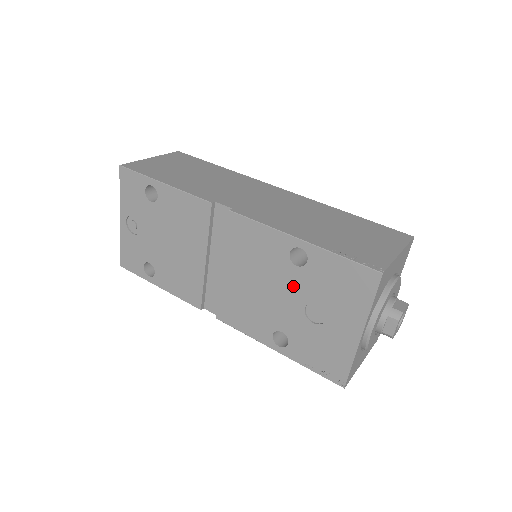
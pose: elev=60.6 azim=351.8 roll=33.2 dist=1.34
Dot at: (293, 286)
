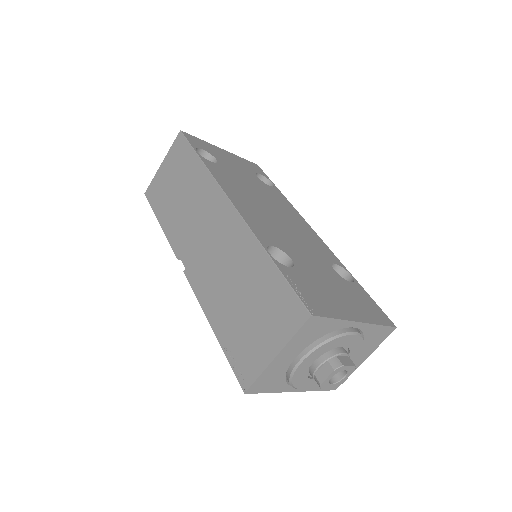
Dot at: occluded
